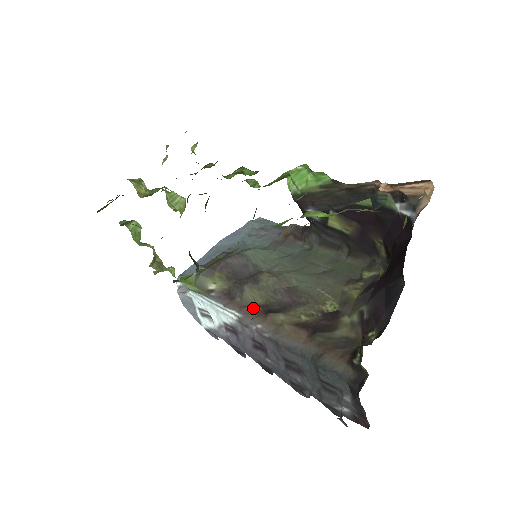
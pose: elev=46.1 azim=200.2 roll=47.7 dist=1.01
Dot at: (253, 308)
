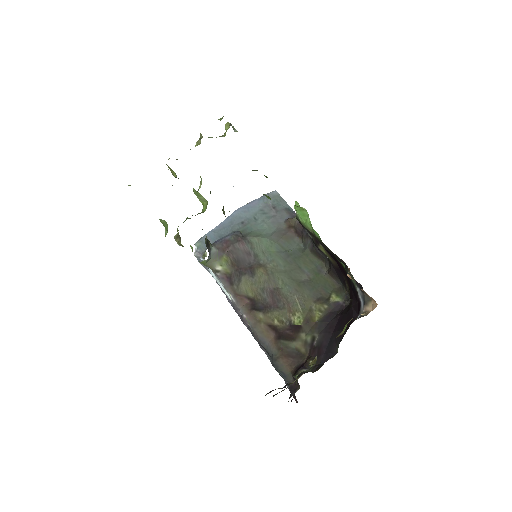
Dot at: (244, 298)
